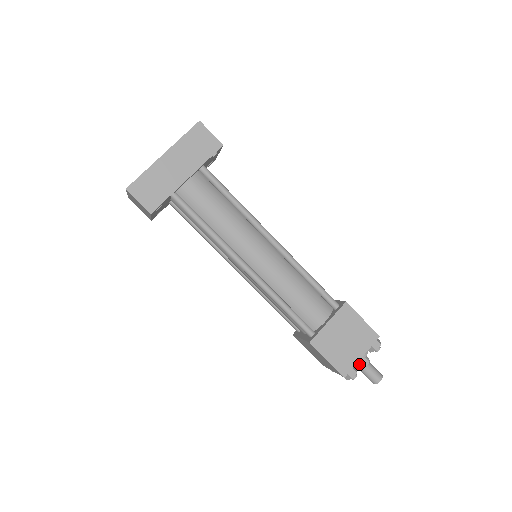
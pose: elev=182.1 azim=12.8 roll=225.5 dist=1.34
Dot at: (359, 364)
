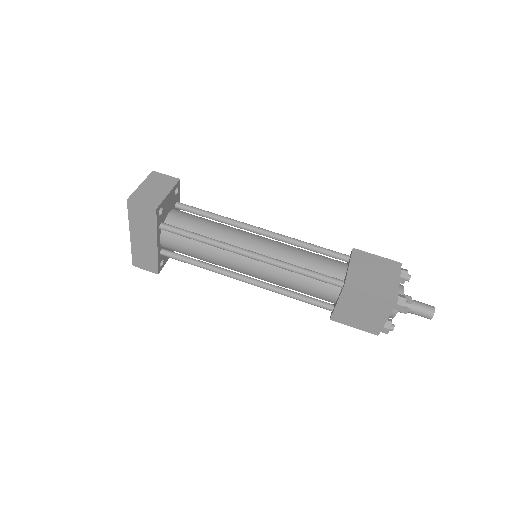
Dot at: (400, 311)
